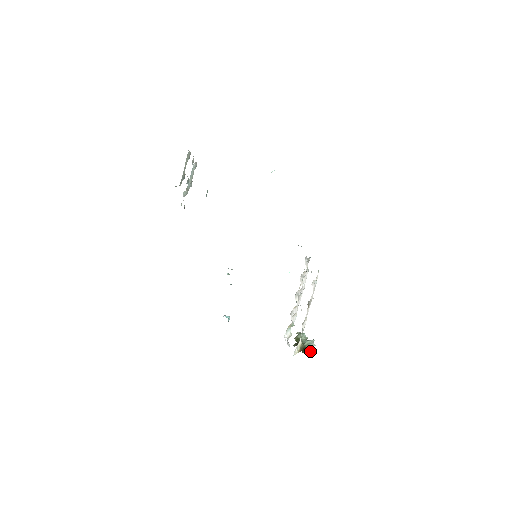
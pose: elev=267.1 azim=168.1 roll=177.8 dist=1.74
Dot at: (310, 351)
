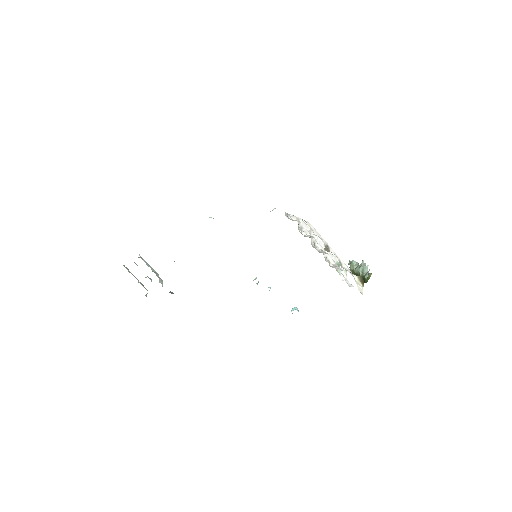
Dot at: (369, 277)
